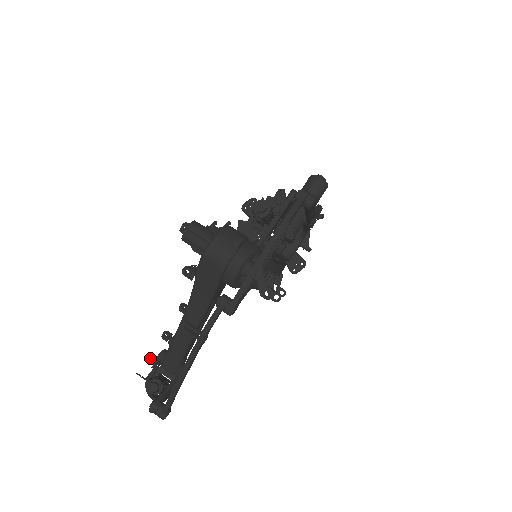
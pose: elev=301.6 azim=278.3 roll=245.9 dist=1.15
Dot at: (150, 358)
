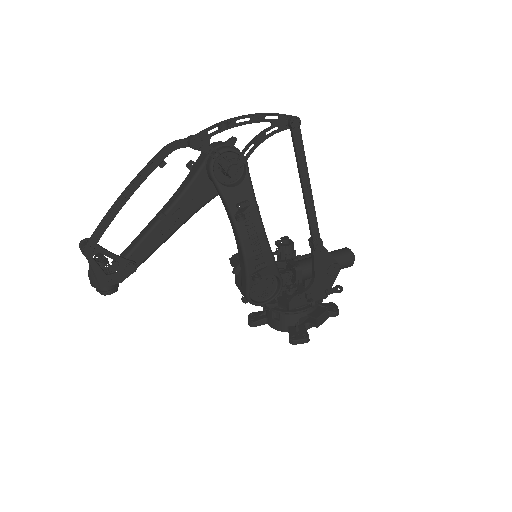
Dot at: occluded
